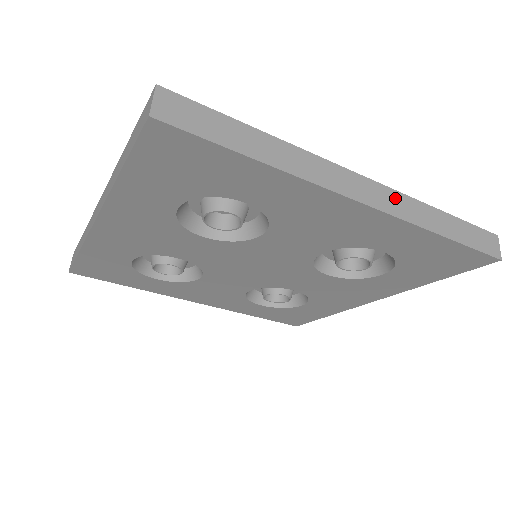
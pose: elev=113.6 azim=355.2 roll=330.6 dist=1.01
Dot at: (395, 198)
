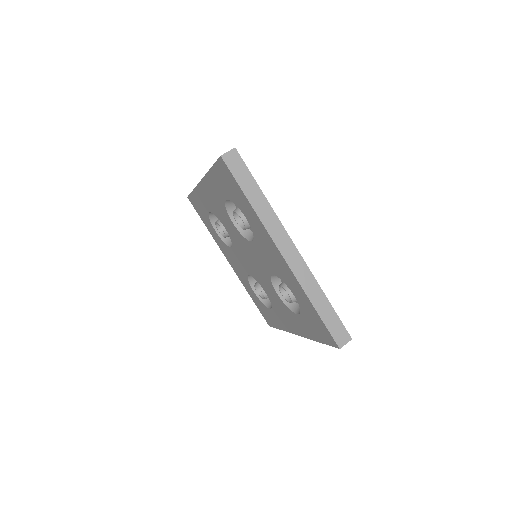
Dot at: (304, 269)
